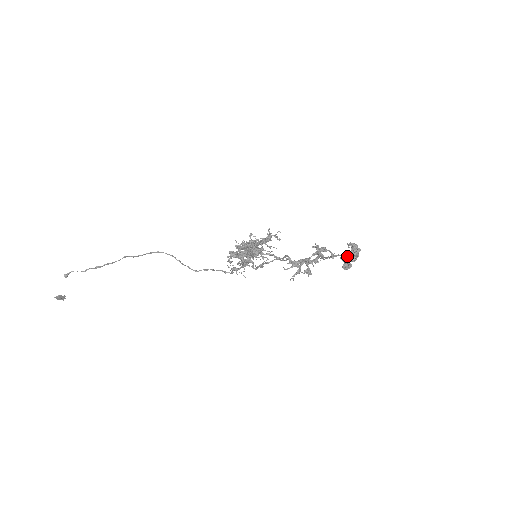
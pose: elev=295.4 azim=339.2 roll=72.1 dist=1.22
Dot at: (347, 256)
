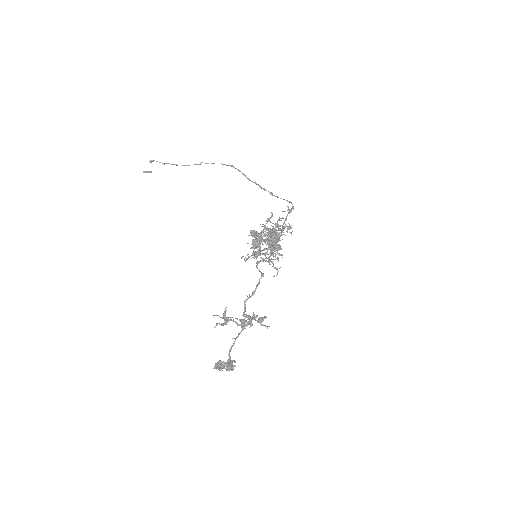
Dot at: (218, 367)
